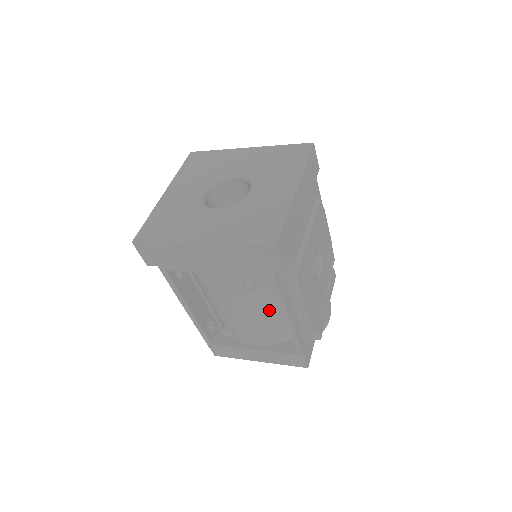
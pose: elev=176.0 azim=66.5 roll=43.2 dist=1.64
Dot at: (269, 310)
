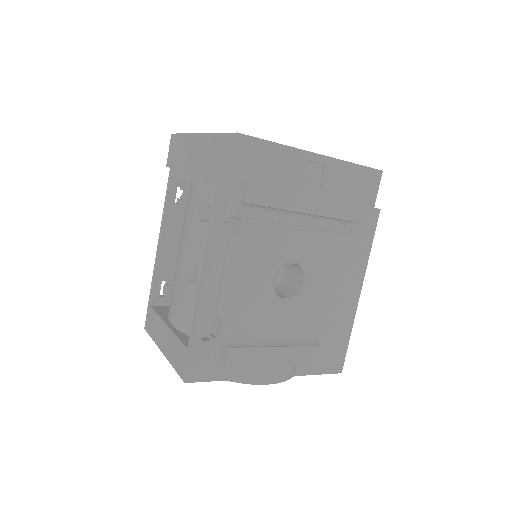
Dot at: occluded
